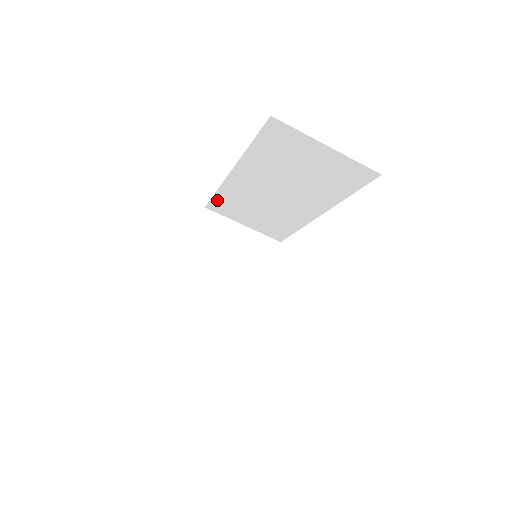
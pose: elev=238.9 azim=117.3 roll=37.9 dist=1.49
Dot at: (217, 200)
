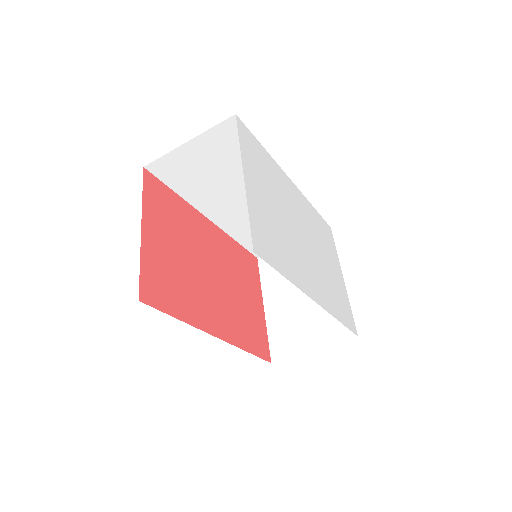
Dot at: (248, 245)
